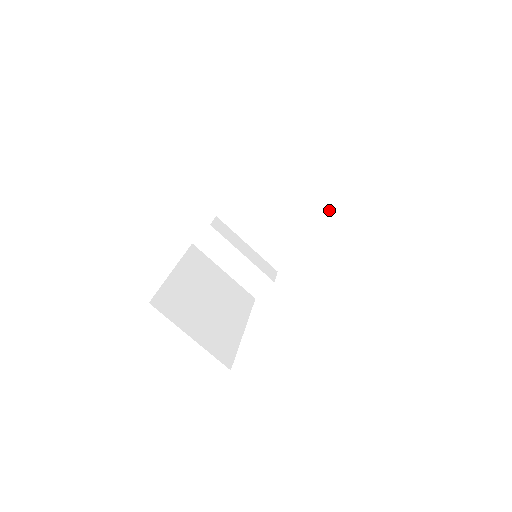
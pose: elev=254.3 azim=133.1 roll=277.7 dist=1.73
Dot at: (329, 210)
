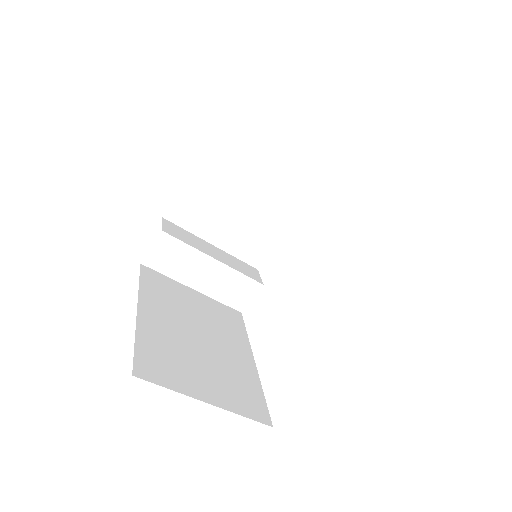
Dot at: (323, 171)
